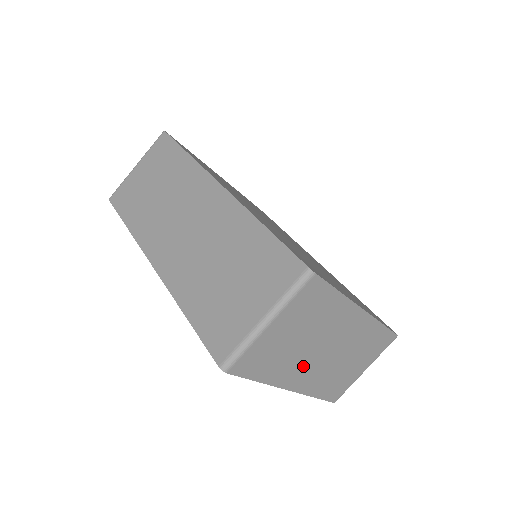
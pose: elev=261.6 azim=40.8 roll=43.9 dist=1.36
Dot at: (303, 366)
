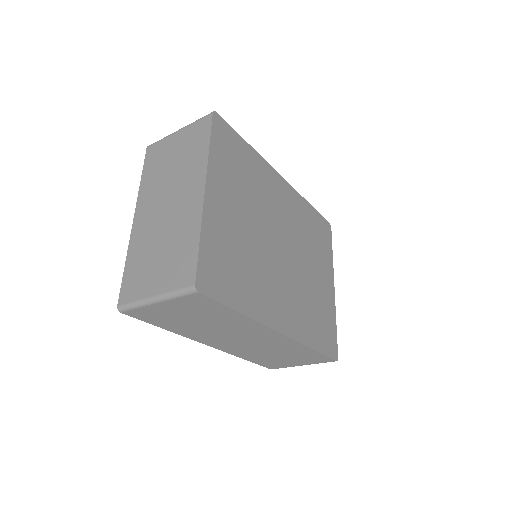
Dot at: occluded
